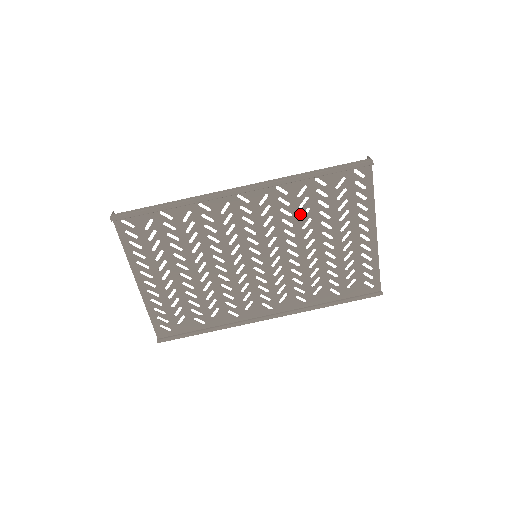
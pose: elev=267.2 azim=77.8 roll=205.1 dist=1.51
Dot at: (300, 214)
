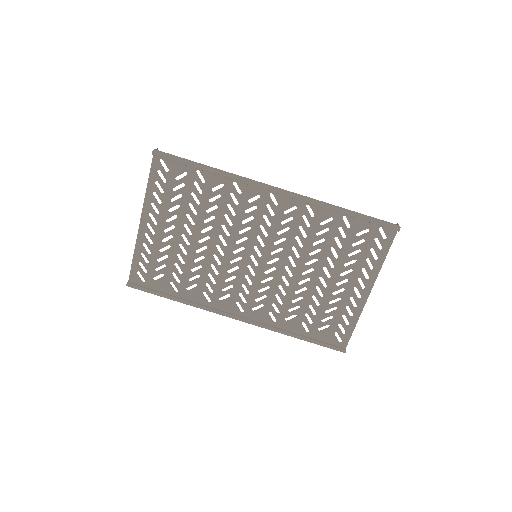
Dot at: (314, 240)
